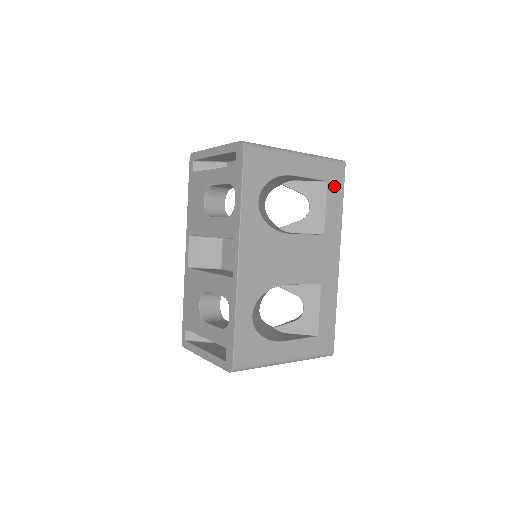
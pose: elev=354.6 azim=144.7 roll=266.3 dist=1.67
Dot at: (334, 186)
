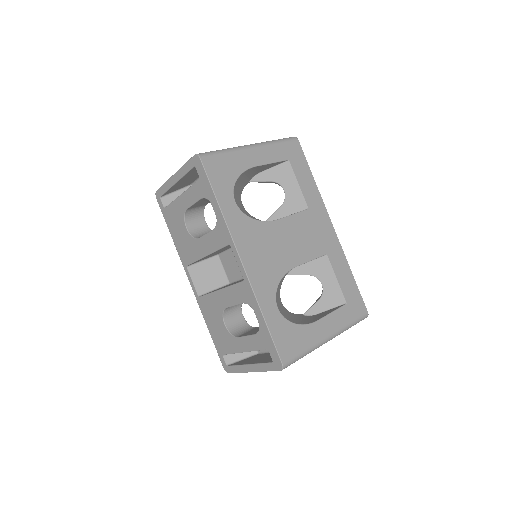
Dot at: (297, 162)
